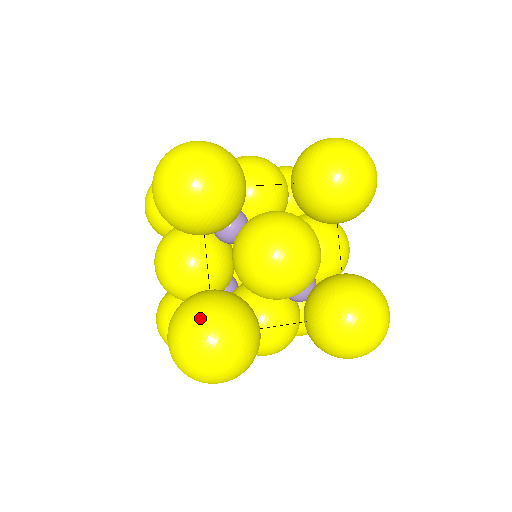
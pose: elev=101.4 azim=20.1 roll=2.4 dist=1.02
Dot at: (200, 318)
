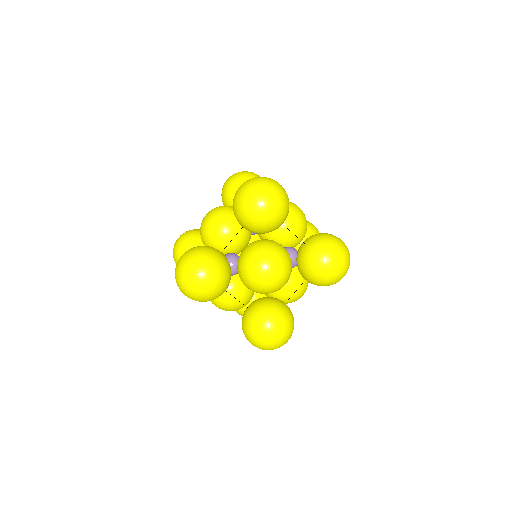
Dot at: (255, 331)
